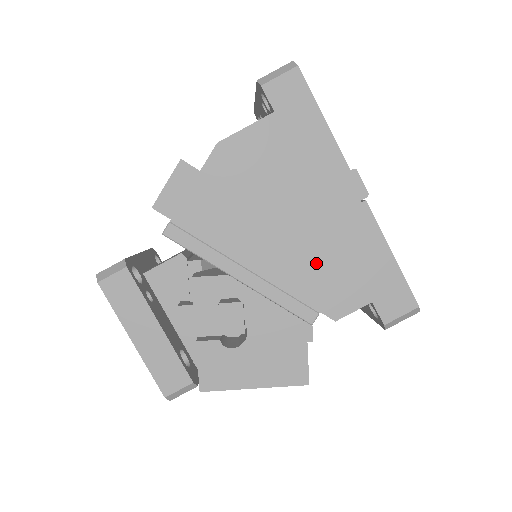
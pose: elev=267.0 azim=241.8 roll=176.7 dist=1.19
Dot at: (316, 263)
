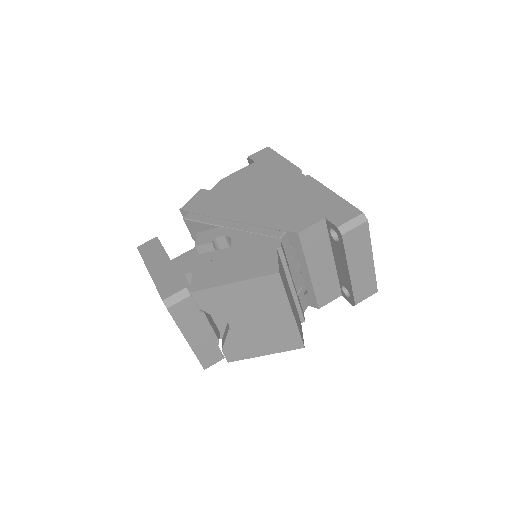
Dot at: (281, 209)
